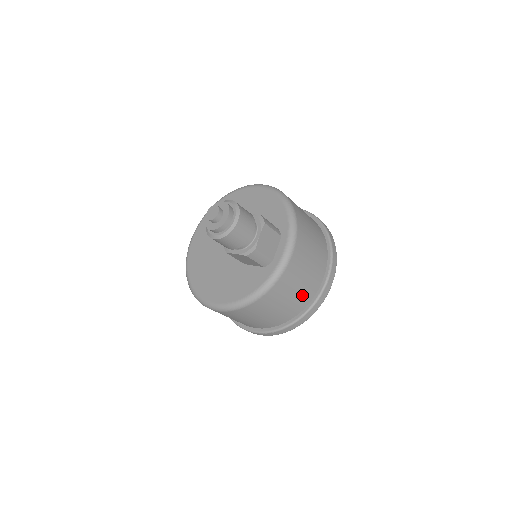
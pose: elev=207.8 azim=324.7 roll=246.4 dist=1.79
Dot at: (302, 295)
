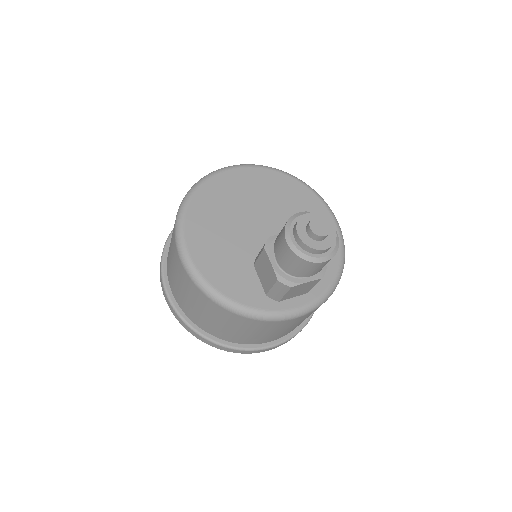
Dot at: (247, 337)
